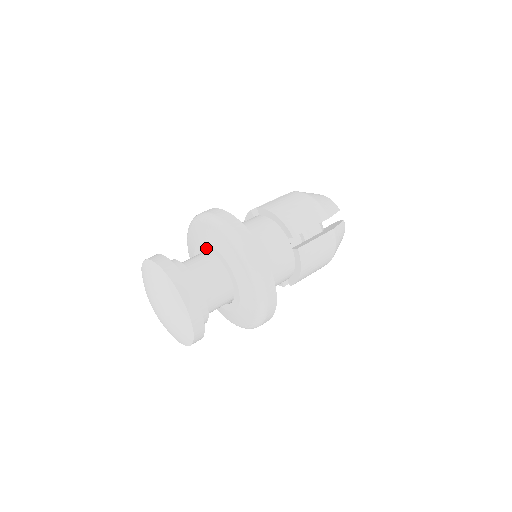
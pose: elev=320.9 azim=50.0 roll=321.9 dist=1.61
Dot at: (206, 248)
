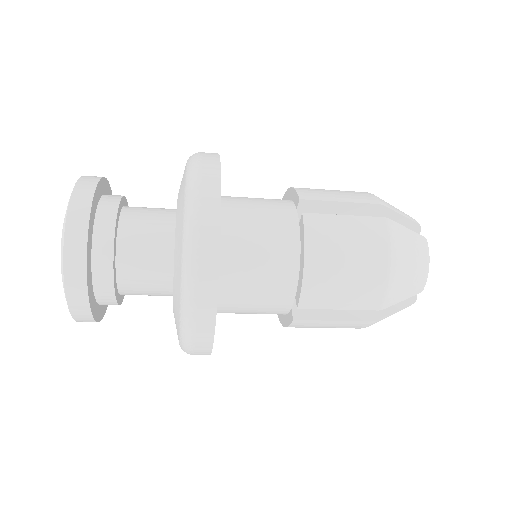
Dot at: occluded
